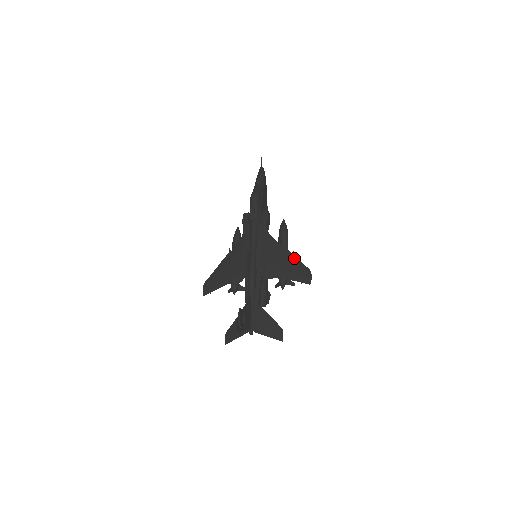
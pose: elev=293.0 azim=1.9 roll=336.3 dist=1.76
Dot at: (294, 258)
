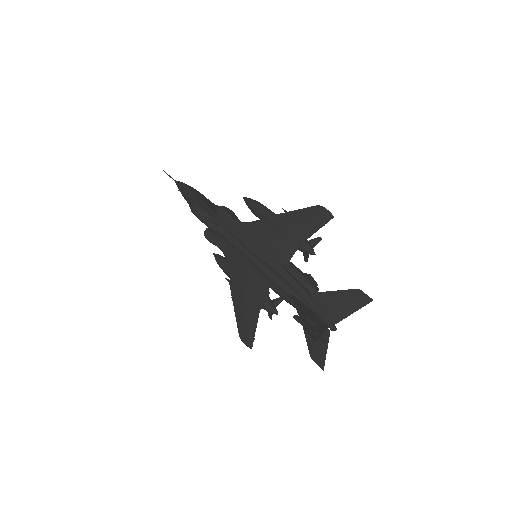
Dot at: (291, 214)
